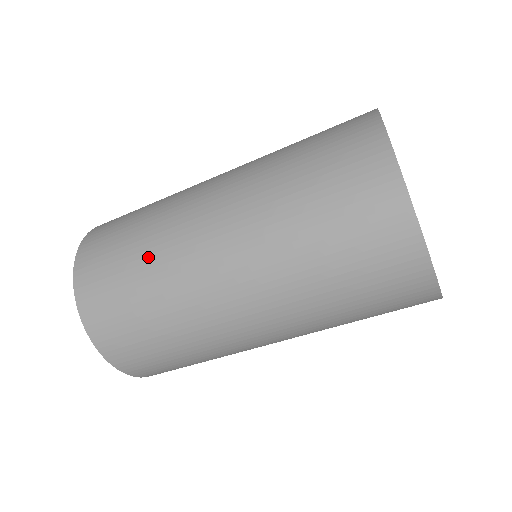
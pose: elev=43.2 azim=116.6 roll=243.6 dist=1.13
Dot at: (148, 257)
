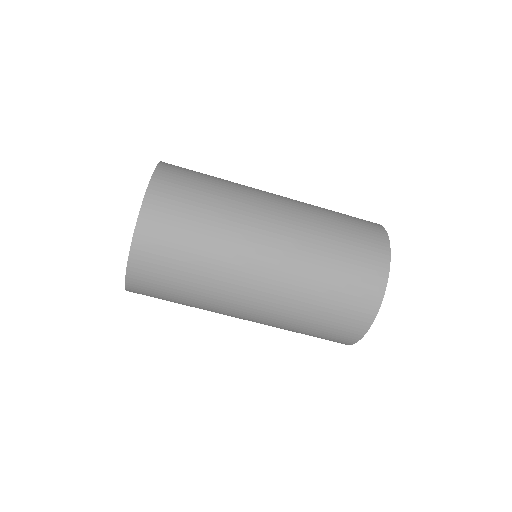
Dot at: (220, 209)
